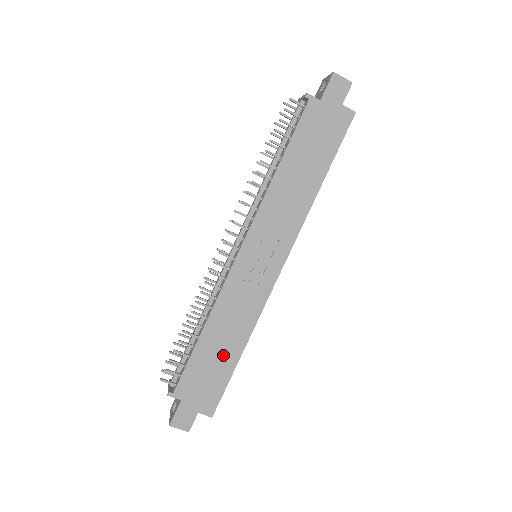
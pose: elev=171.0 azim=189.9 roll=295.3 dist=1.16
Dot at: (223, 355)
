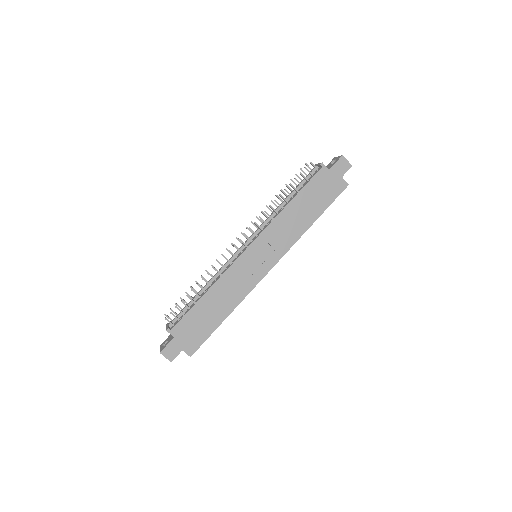
Dot at: (213, 315)
